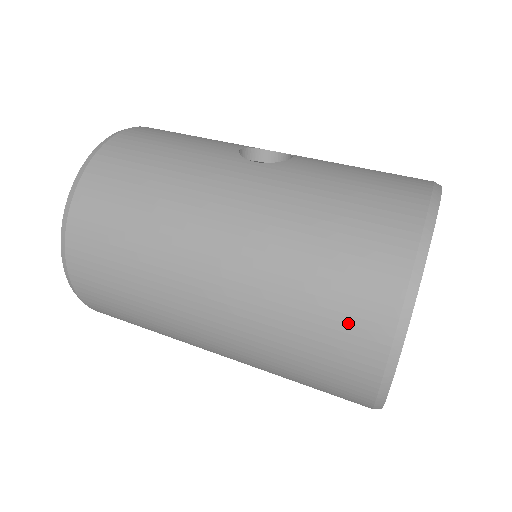
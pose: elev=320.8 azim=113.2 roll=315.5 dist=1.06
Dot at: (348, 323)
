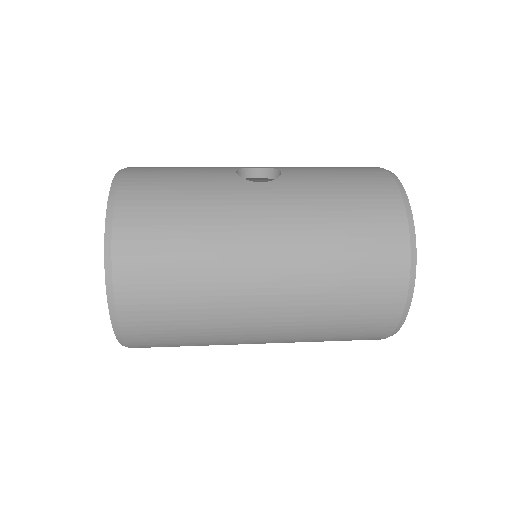
Dot at: (378, 285)
